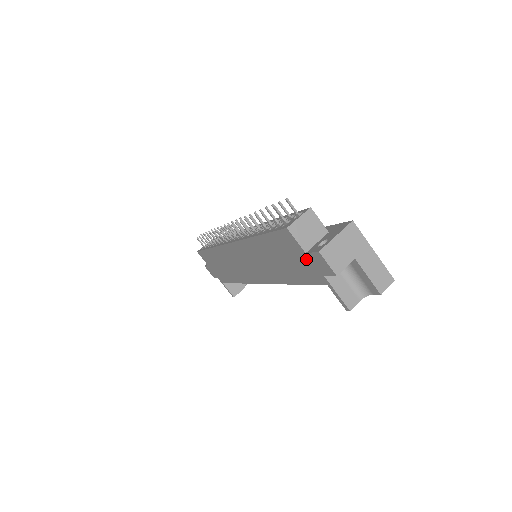
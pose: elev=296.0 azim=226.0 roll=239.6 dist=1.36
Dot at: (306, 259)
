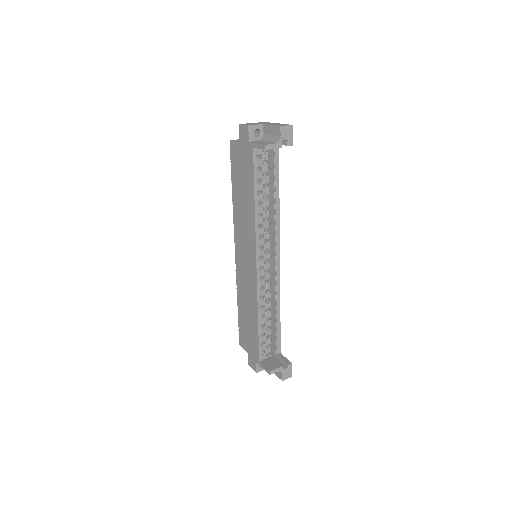
Dot at: (242, 148)
